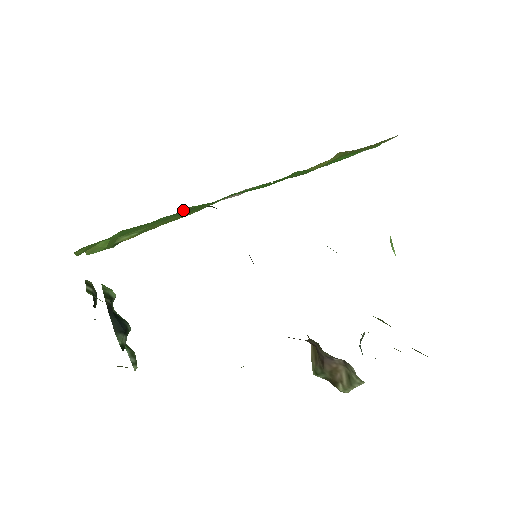
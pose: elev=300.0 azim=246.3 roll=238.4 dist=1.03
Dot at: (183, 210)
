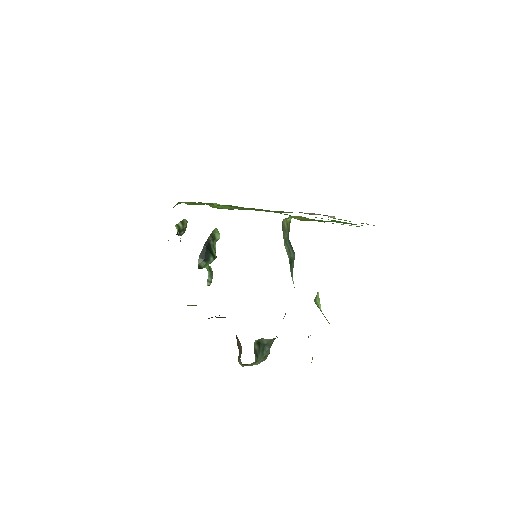
Dot at: occluded
